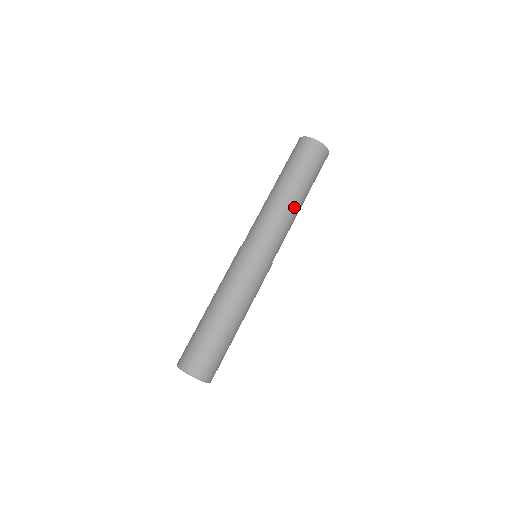
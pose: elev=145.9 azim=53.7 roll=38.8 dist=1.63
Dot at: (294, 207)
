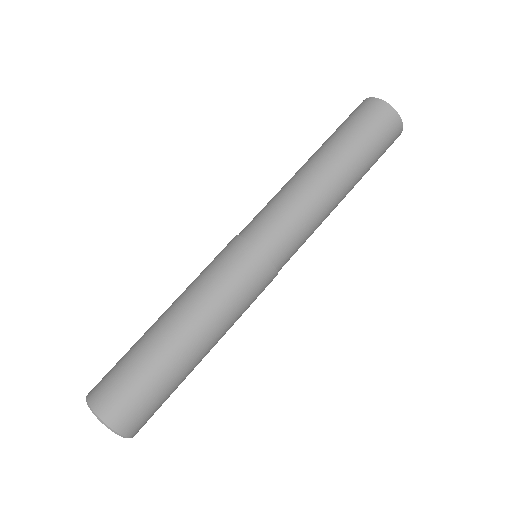
Dot at: (336, 204)
